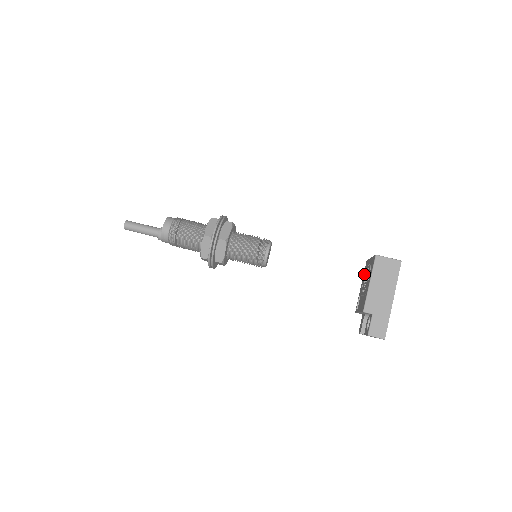
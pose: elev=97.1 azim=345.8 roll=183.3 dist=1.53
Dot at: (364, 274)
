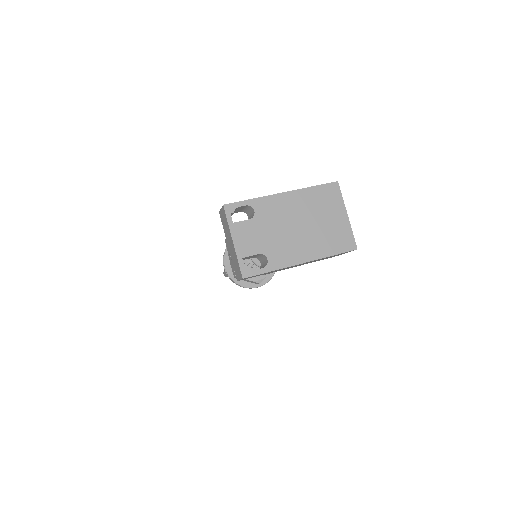
Dot at: occluded
